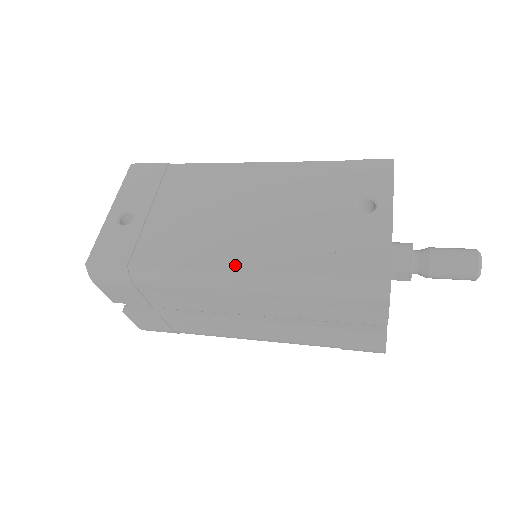
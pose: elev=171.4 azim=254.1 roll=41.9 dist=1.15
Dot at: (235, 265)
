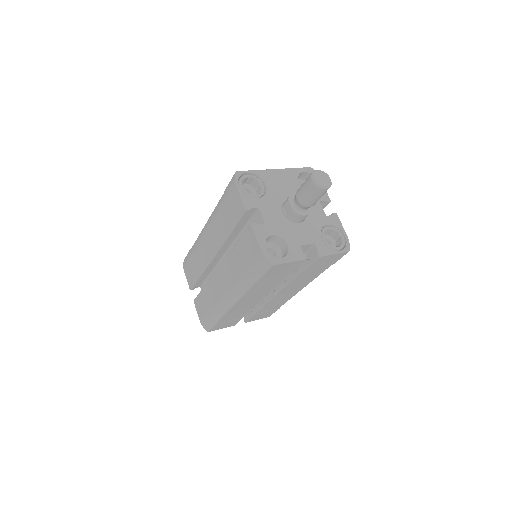
Dot at: occluded
